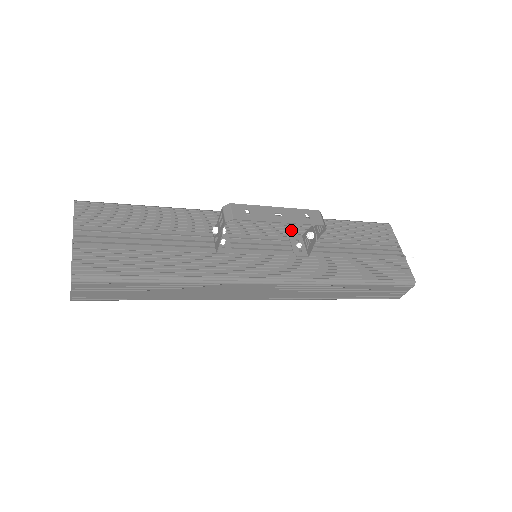
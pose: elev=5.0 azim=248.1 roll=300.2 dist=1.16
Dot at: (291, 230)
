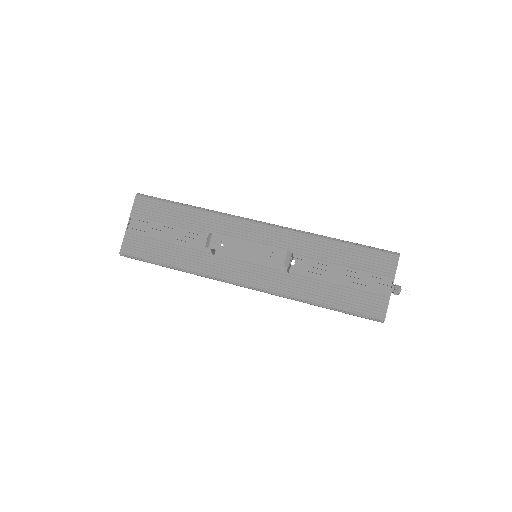
Dot at: (286, 245)
